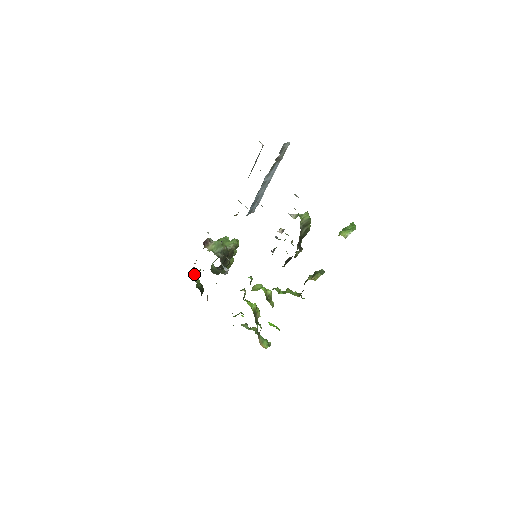
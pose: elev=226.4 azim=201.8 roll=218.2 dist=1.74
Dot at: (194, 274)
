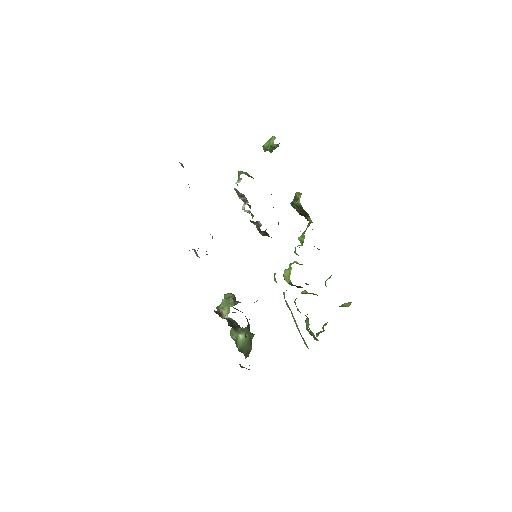
Dot at: occluded
